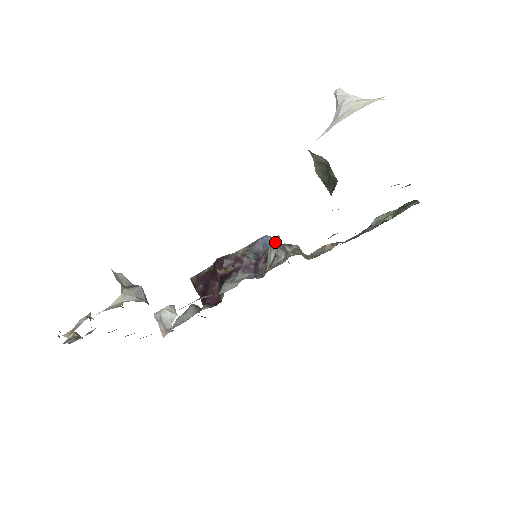
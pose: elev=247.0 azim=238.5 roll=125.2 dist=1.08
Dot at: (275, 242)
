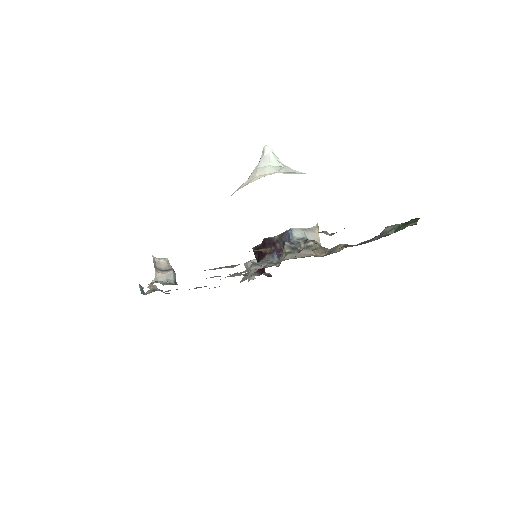
Dot at: (299, 235)
